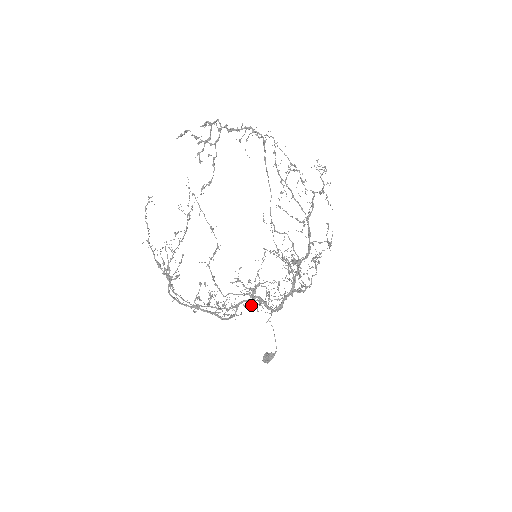
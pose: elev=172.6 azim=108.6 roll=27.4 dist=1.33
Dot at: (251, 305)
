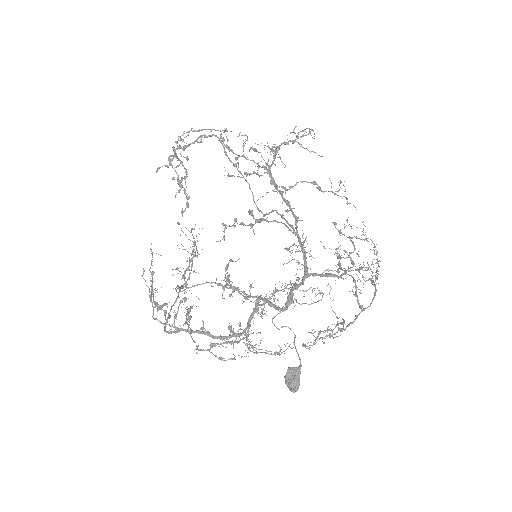
Dot at: occluded
